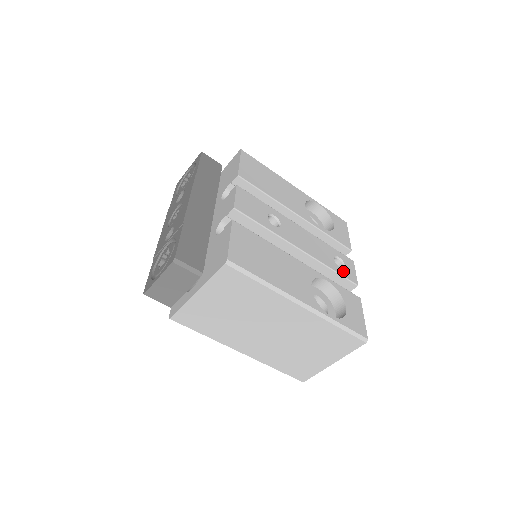
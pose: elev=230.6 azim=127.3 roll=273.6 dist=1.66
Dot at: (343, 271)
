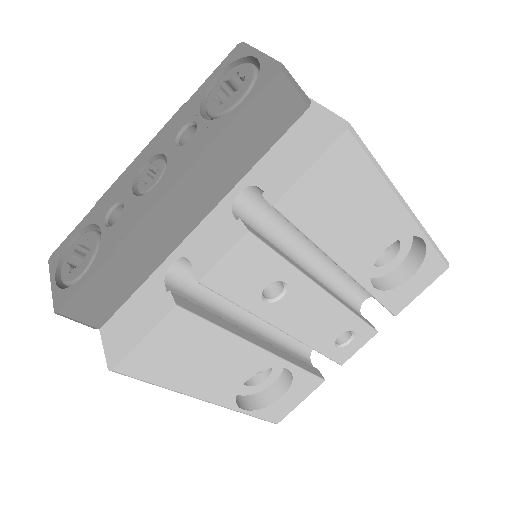
Dot at: (336, 351)
